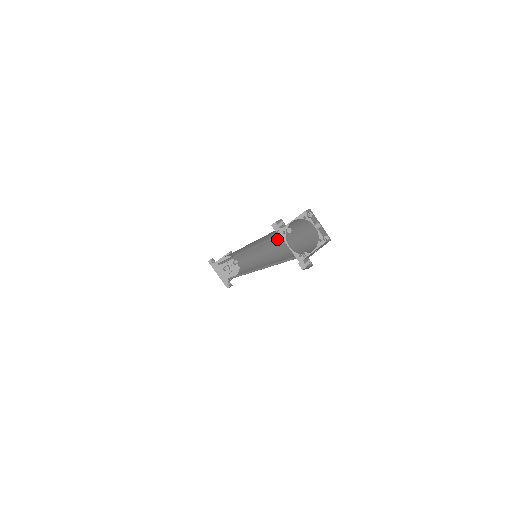
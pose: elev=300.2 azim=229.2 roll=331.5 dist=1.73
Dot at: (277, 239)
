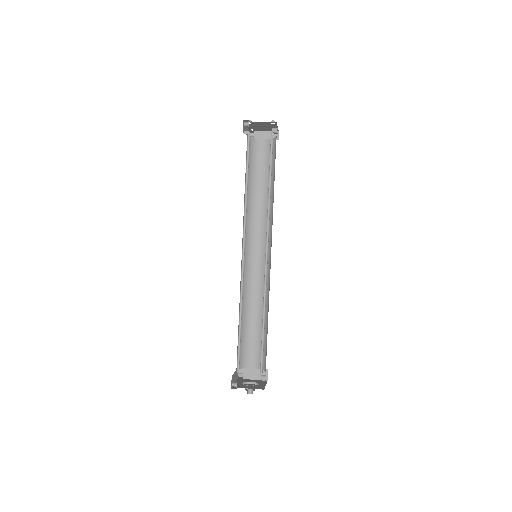
Dot at: occluded
